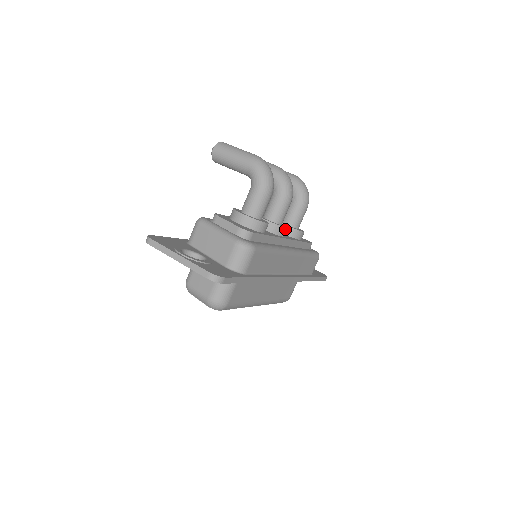
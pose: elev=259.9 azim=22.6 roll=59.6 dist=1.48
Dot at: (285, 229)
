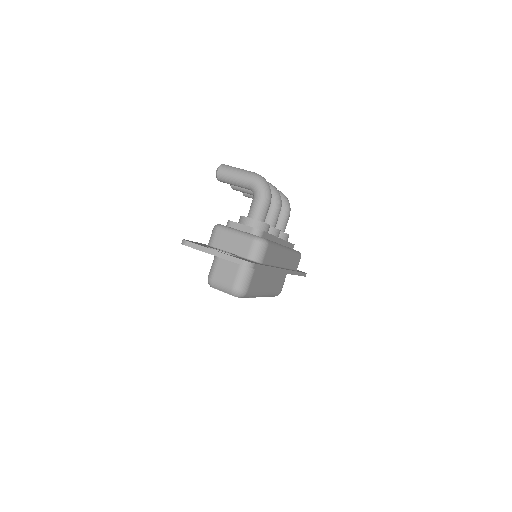
Dot at: (279, 231)
